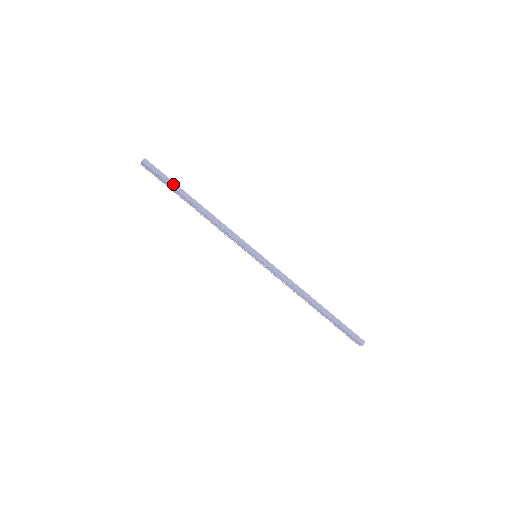
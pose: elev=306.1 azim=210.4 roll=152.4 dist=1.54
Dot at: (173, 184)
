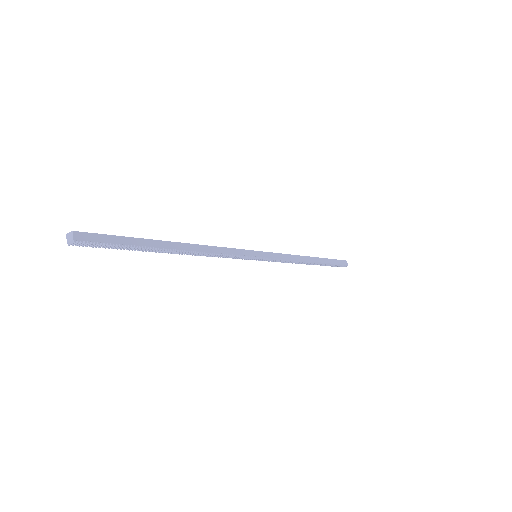
Dot at: (137, 242)
